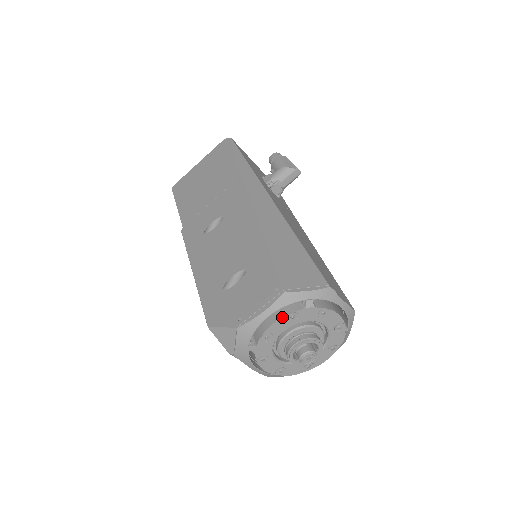
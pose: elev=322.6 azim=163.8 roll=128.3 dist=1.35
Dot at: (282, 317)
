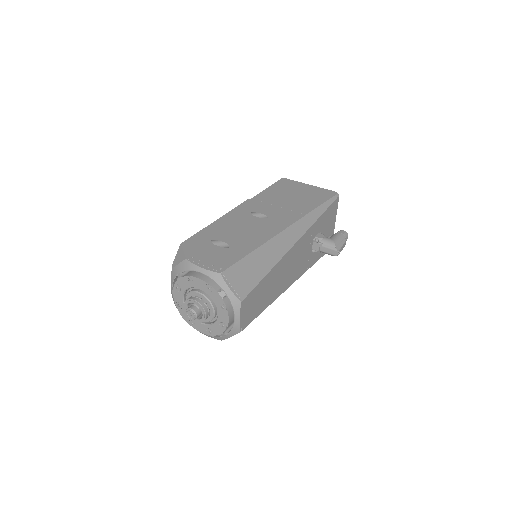
Dot at: (205, 281)
